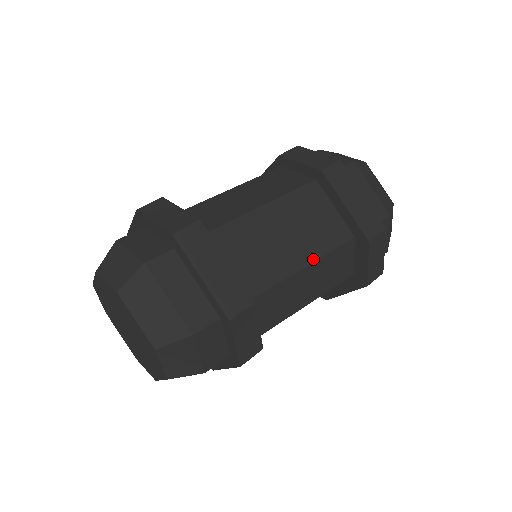
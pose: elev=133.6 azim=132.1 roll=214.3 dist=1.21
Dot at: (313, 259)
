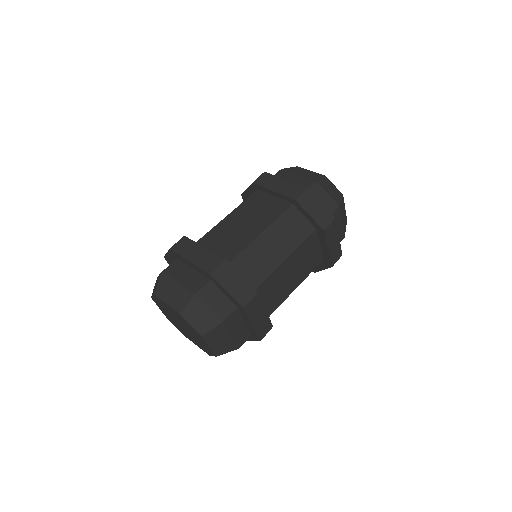
Dot at: (301, 282)
